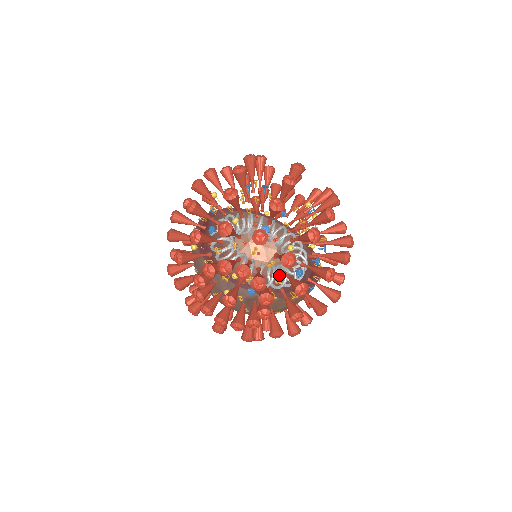
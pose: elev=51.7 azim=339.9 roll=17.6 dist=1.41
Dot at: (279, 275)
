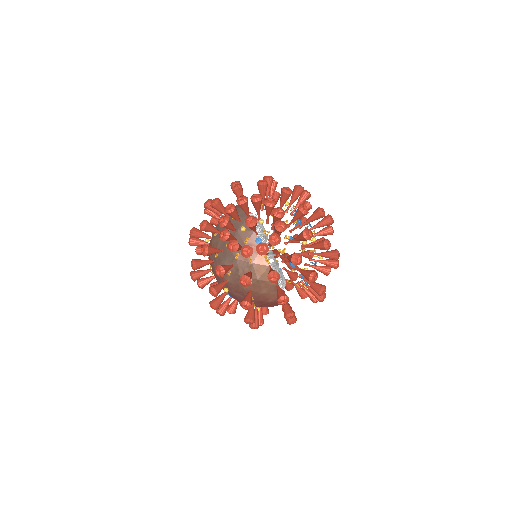
Dot at: occluded
